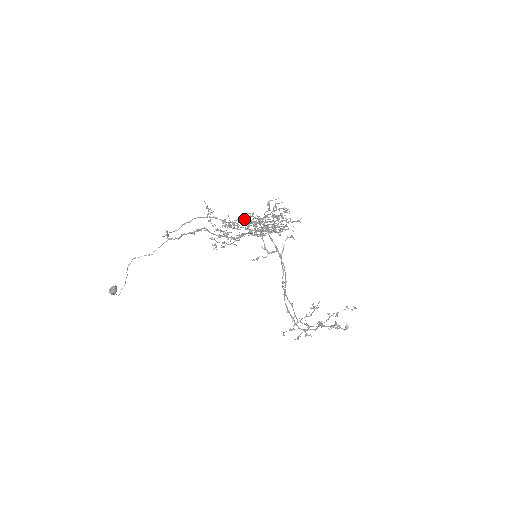
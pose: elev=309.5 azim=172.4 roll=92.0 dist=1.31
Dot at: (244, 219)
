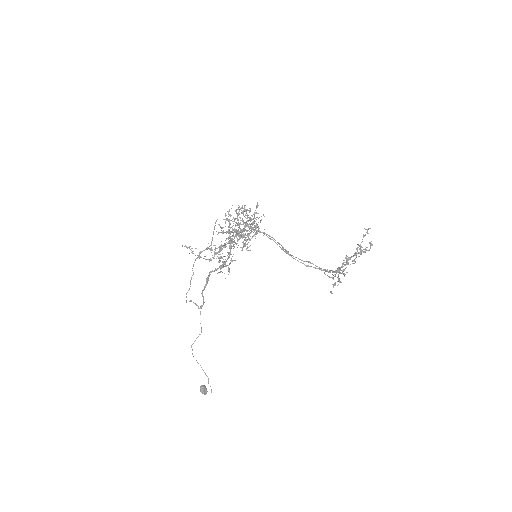
Dot at: occluded
